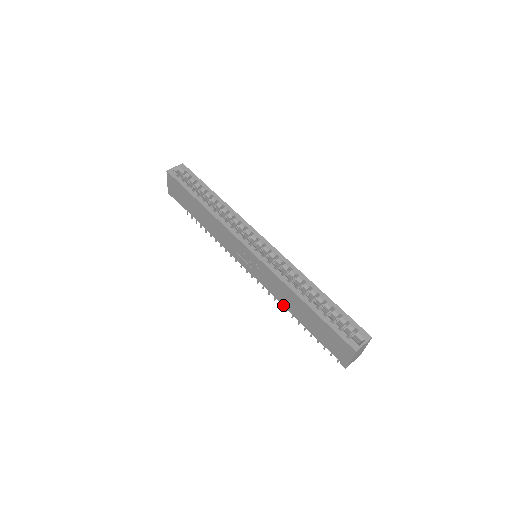
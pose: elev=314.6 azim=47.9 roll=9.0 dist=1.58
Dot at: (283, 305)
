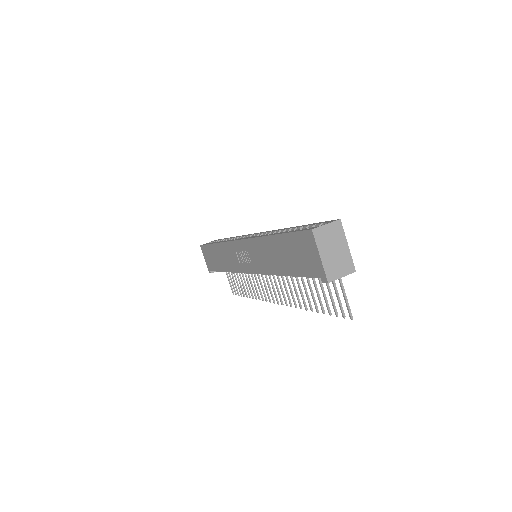
Dot at: (273, 274)
